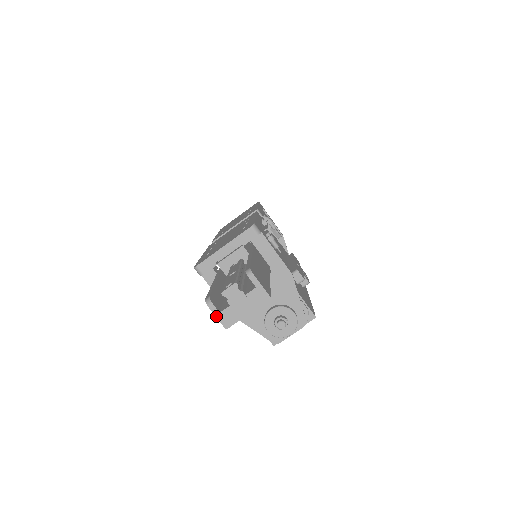
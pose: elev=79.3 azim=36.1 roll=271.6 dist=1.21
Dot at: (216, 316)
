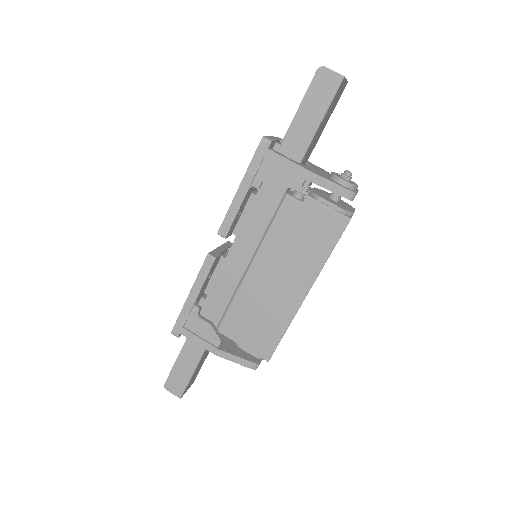
Dot at: occluded
